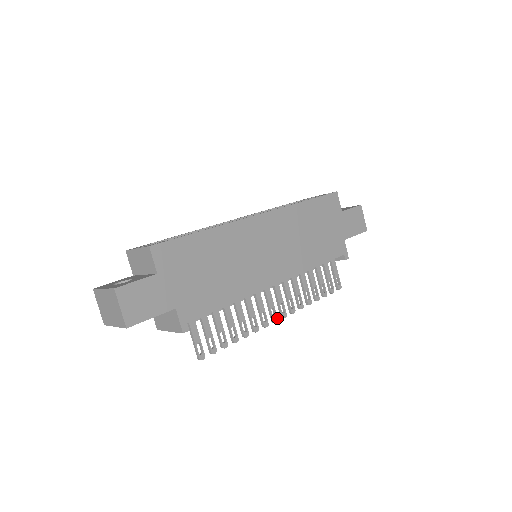
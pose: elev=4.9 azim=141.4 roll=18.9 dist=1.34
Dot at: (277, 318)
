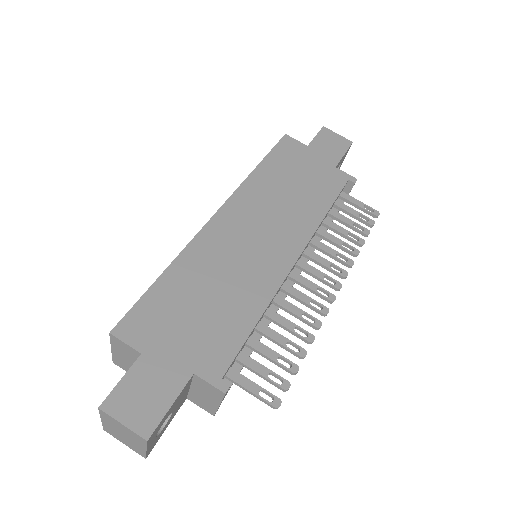
Dot at: (332, 295)
